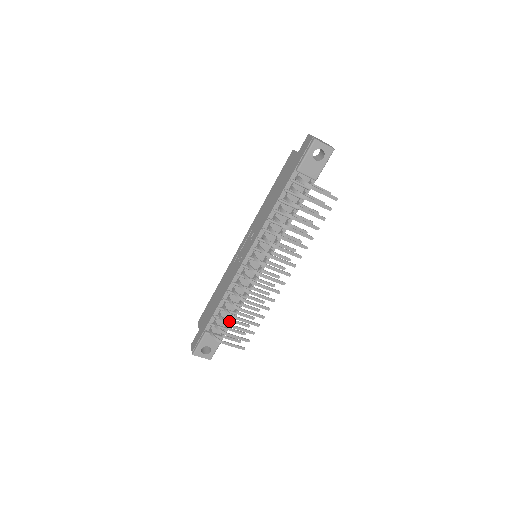
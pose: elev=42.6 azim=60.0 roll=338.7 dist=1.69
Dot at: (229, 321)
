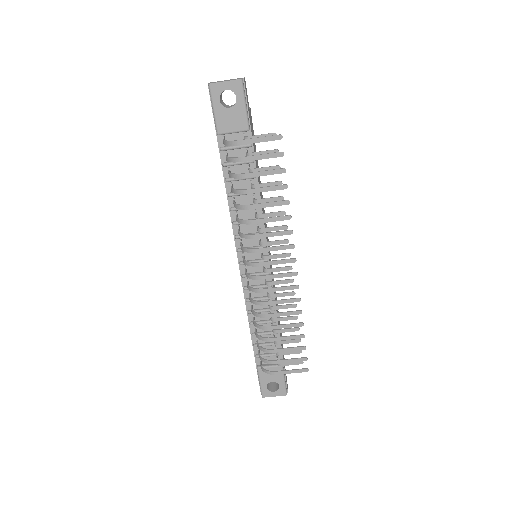
Dot at: (275, 344)
